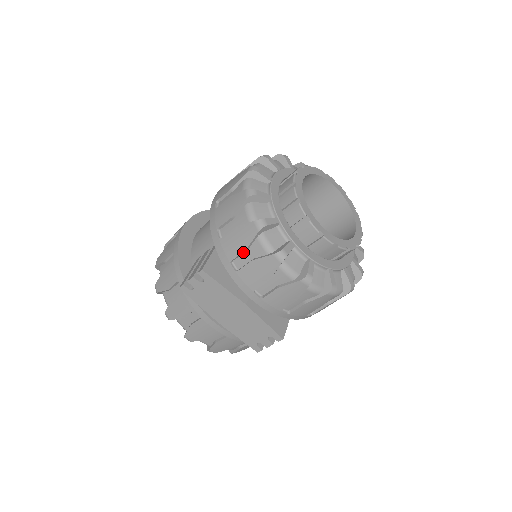
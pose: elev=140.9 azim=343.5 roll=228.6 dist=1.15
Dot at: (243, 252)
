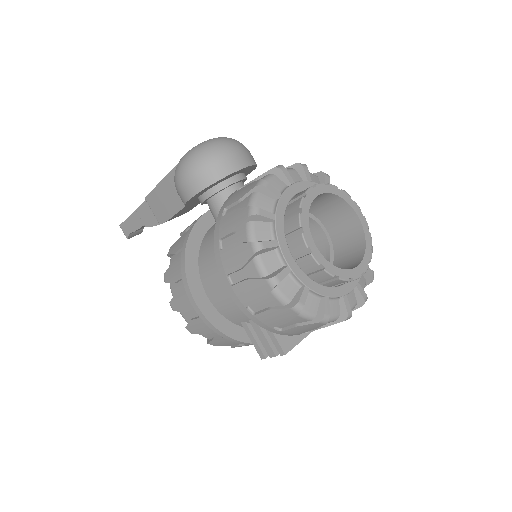
Dot at: (312, 329)
